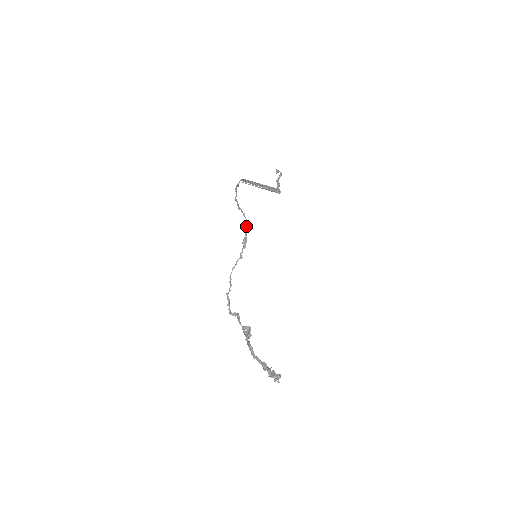
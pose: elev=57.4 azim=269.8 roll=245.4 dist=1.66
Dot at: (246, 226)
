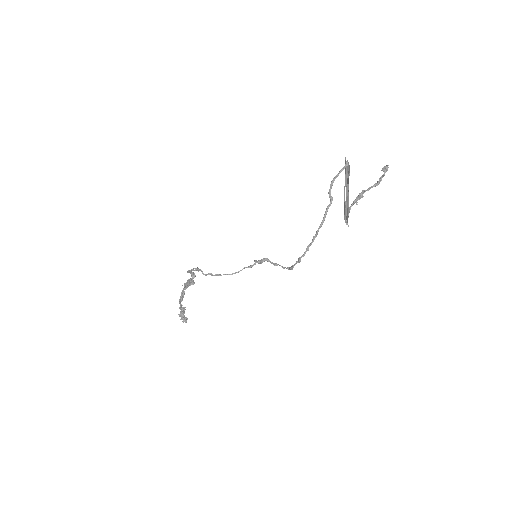
Dot at: occluded
